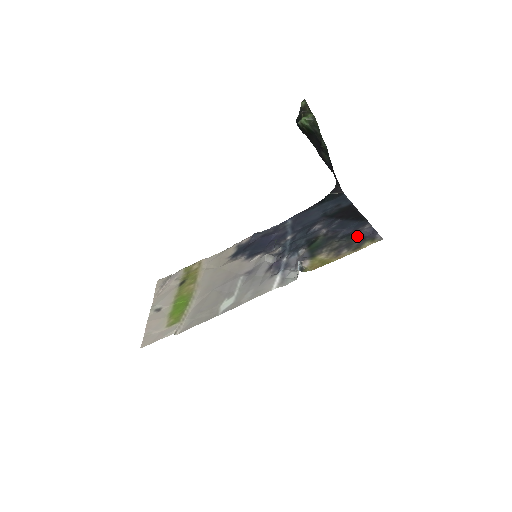
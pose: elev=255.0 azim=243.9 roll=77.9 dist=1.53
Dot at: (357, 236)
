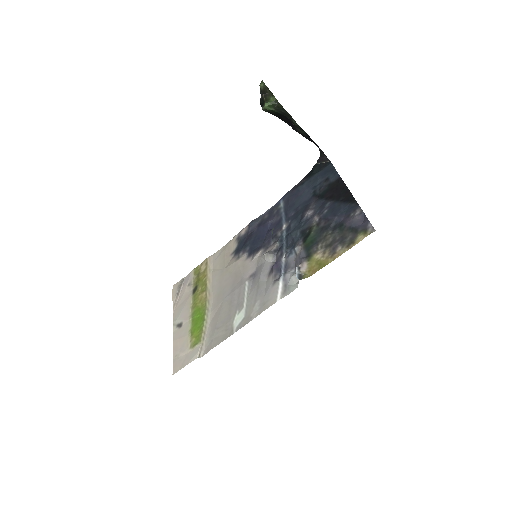
Dot at: (349, 227)
